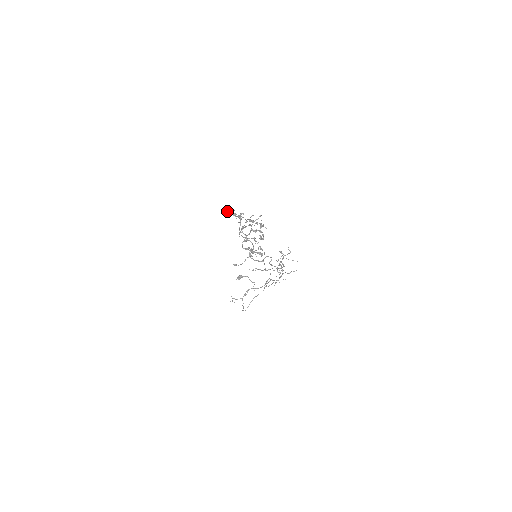
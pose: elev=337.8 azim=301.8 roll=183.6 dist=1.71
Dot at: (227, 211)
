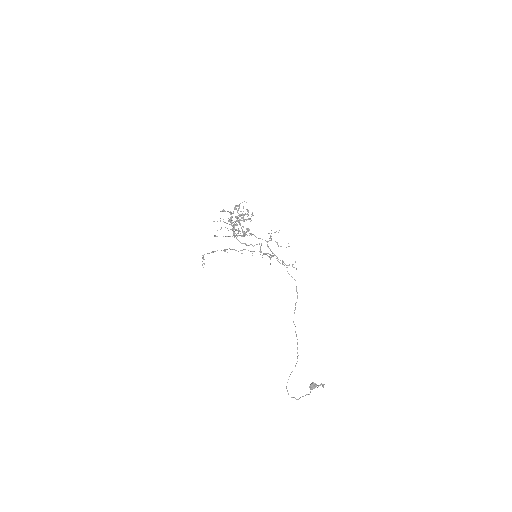
Dot at: (236, 223)
